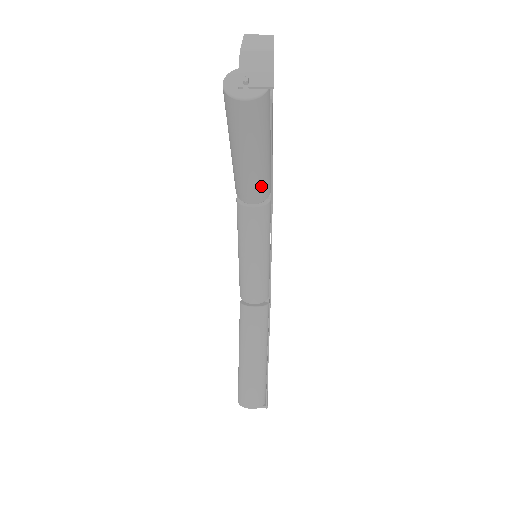
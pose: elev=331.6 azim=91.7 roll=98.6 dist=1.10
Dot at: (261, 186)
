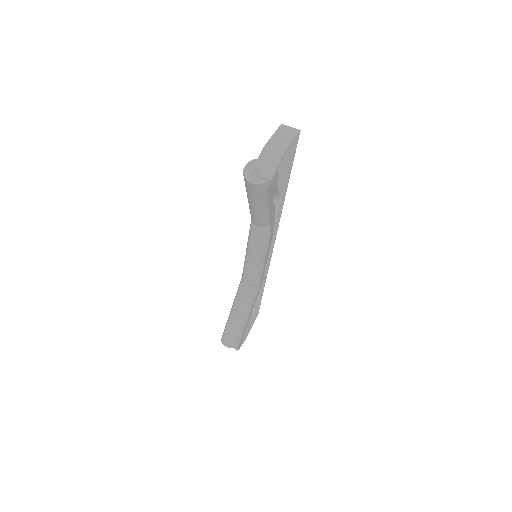
Dot at: (264, 220)
